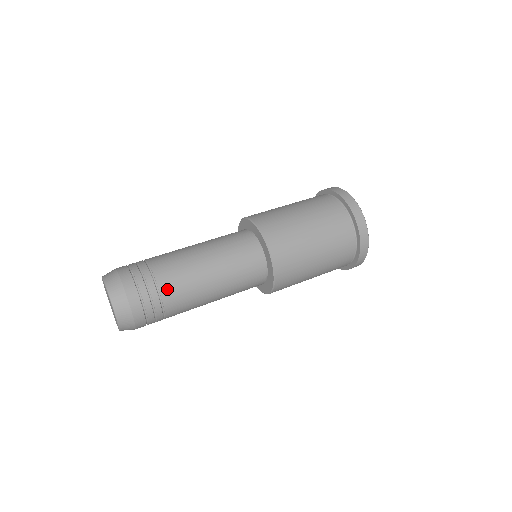
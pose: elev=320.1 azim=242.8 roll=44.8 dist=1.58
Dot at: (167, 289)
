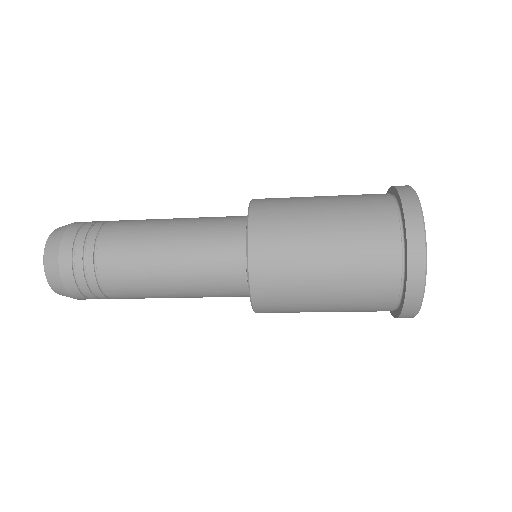
Dot at: occluded
